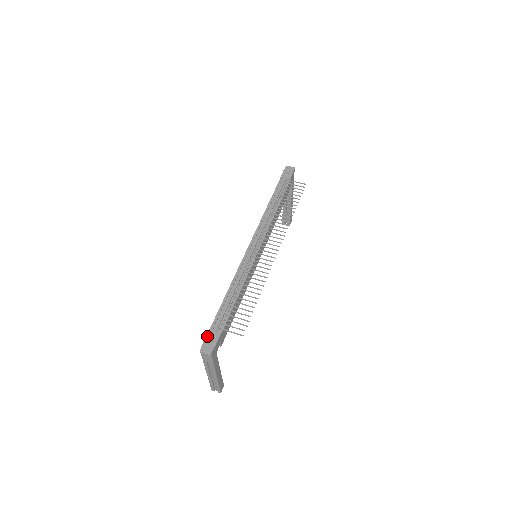
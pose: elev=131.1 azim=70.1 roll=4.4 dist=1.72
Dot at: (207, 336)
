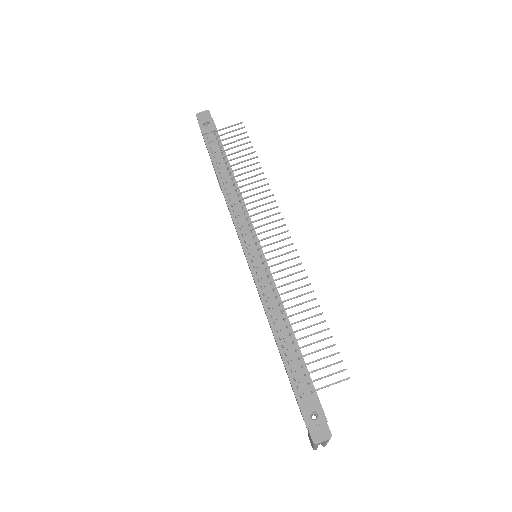
Dot at: (304, 415)
